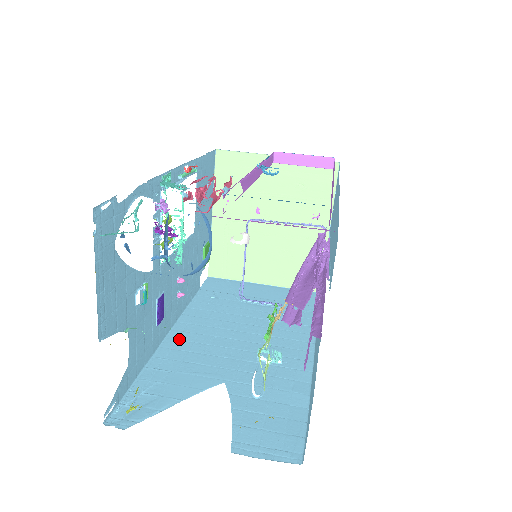
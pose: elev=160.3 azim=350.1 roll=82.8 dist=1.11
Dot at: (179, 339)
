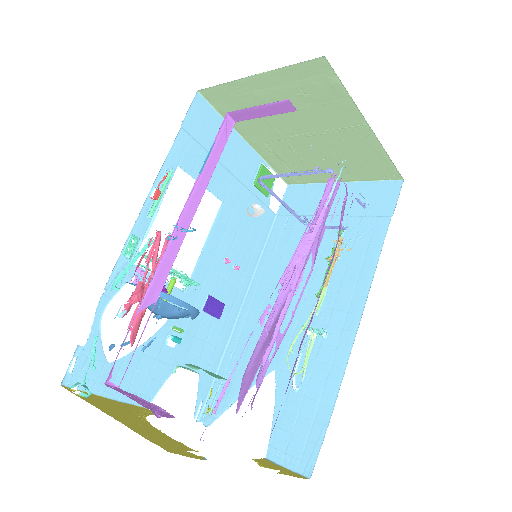
Dot at: (251, 308)
